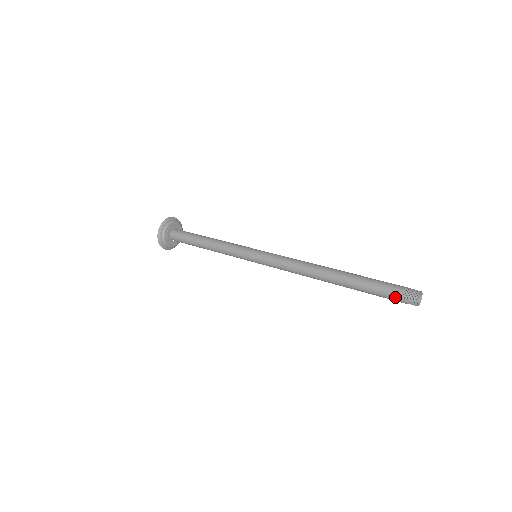
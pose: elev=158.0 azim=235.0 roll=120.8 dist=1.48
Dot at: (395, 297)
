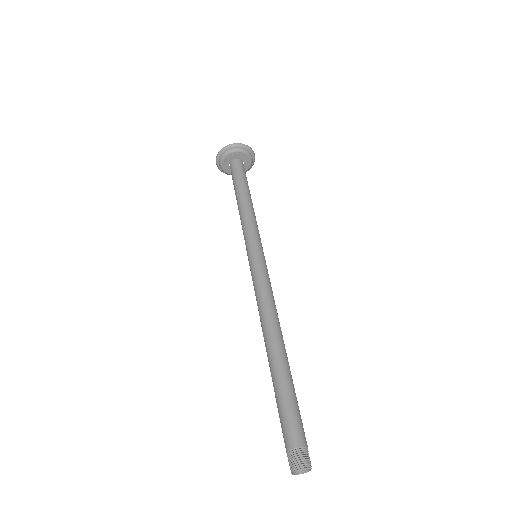
Dot at: (285, 443)
